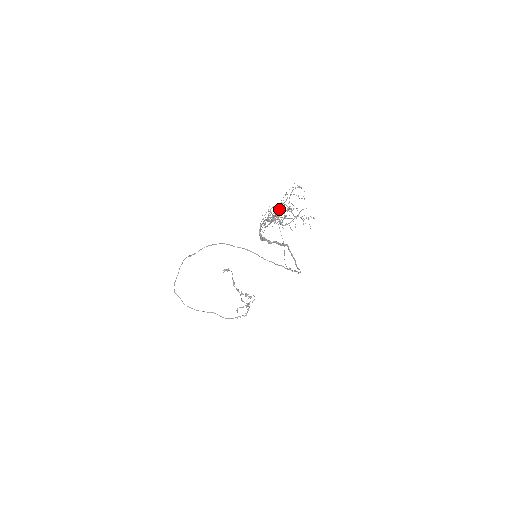
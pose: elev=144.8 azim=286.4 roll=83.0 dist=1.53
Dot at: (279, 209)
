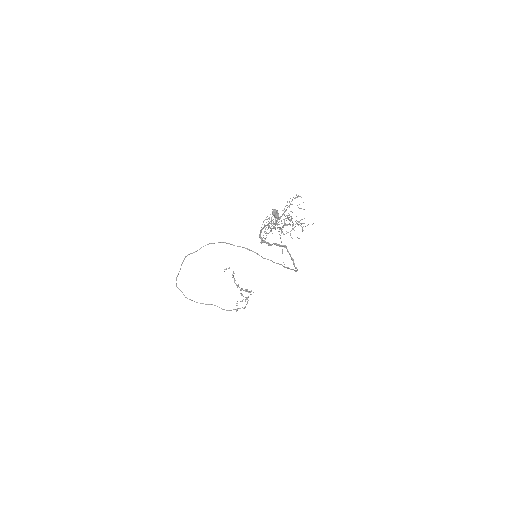
Dot at: (277, 211)
